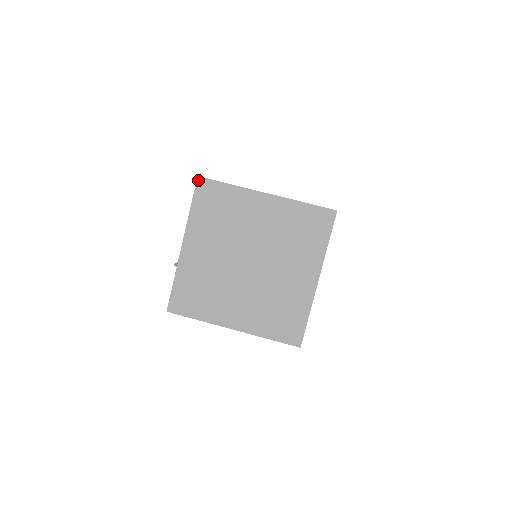
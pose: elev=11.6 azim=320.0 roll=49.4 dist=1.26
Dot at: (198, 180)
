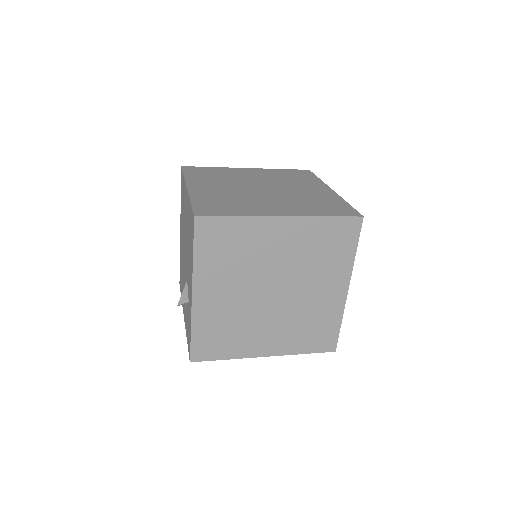
Dot at: (196, 221)
